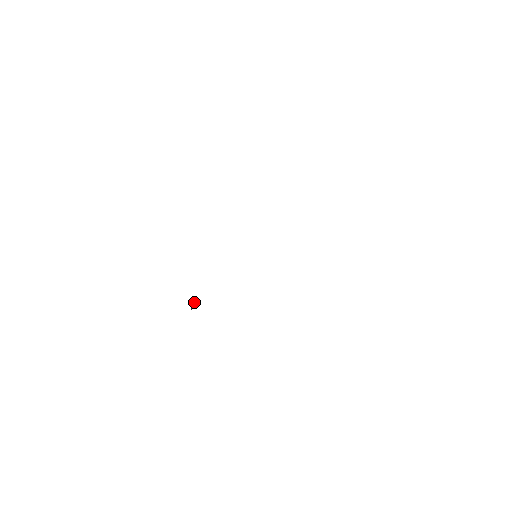
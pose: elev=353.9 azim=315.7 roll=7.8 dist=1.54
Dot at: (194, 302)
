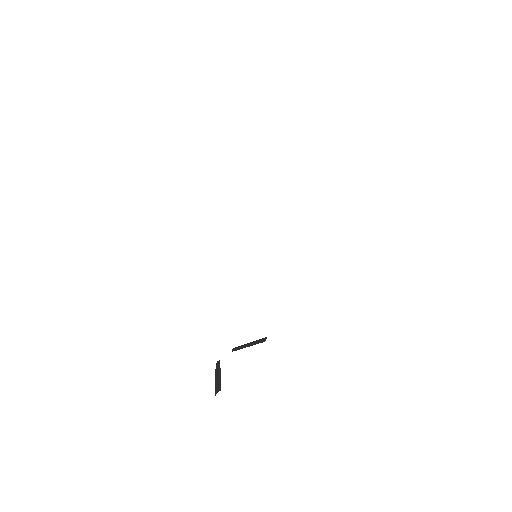
Dot at: (216, 366)
